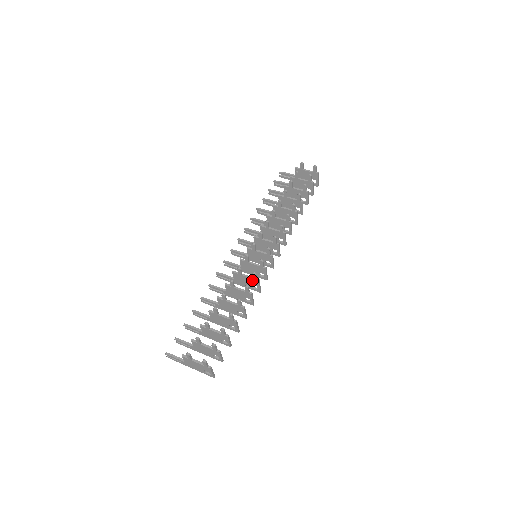
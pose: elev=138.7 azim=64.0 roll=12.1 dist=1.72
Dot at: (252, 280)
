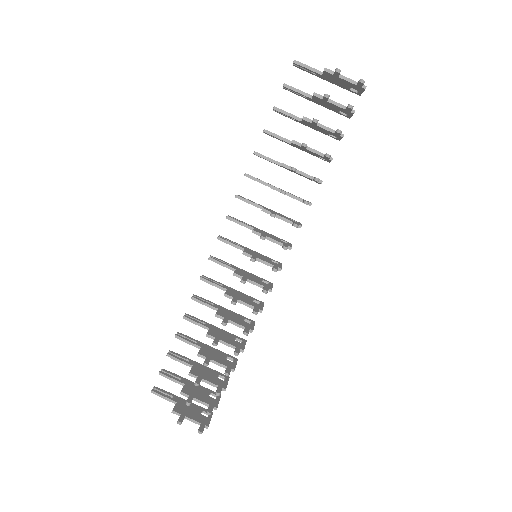
Dot at: (252, 307)
